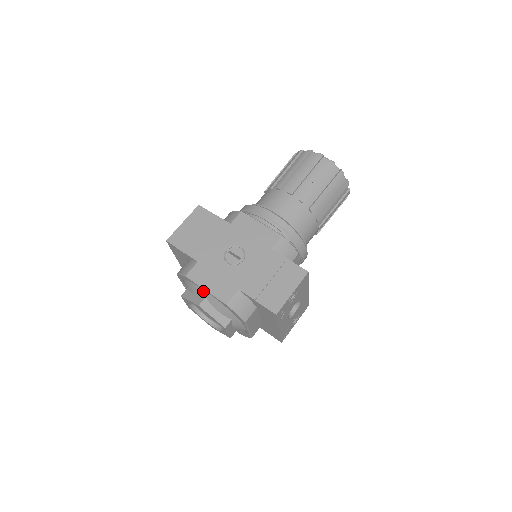
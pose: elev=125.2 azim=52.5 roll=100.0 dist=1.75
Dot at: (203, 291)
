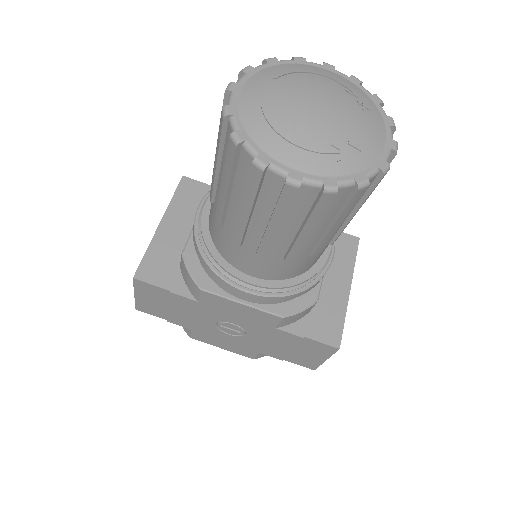
Dot at: occluded
